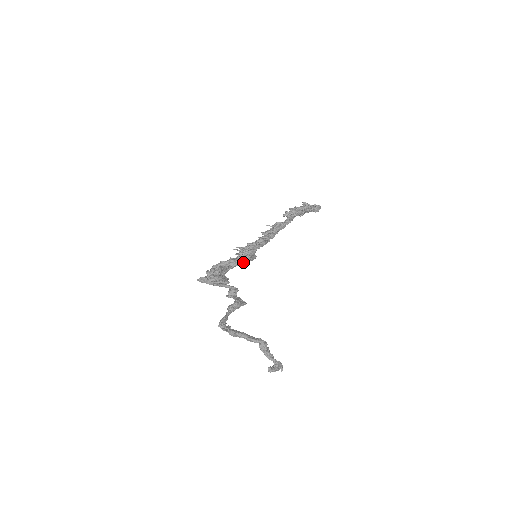
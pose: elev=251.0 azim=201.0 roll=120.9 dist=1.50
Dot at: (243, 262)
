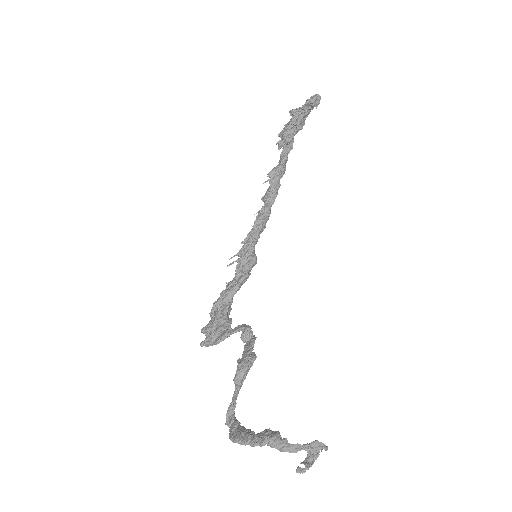
Dot at: (238, 285)
